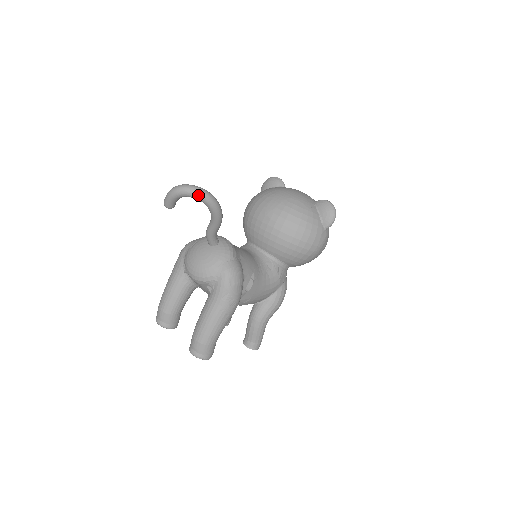
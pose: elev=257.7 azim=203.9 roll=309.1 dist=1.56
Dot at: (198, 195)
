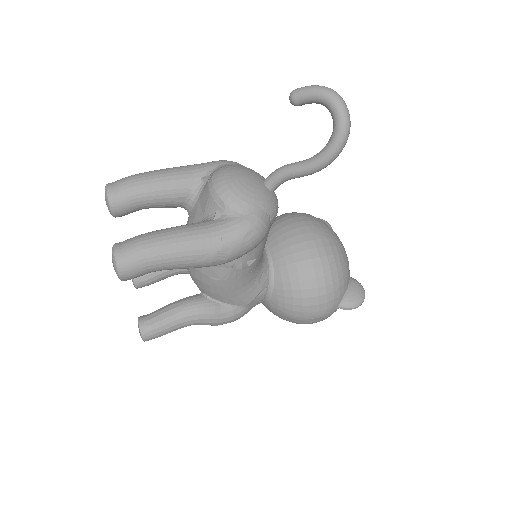
Dot at: (343, 118)
